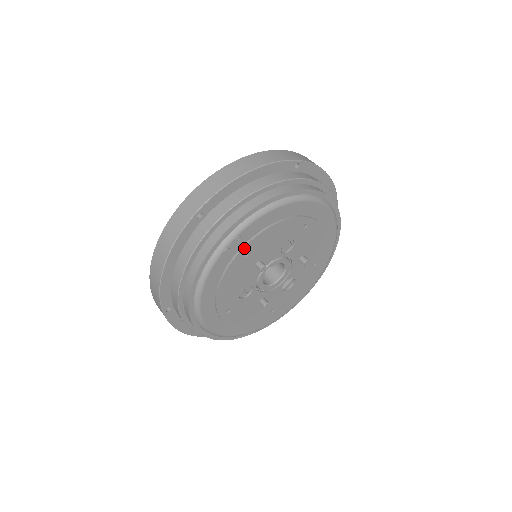
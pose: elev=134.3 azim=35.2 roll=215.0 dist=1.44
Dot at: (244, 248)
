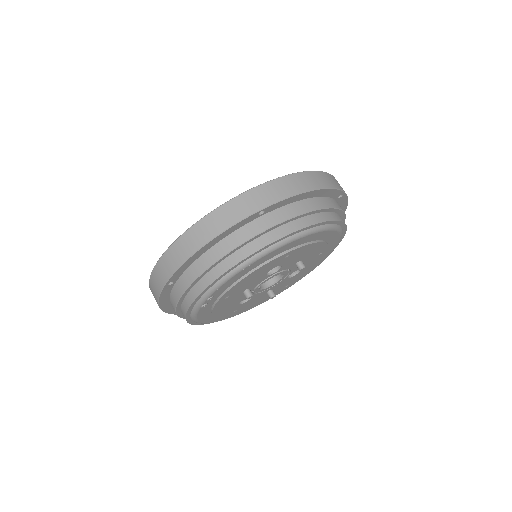
Dot at: (221, 297)
